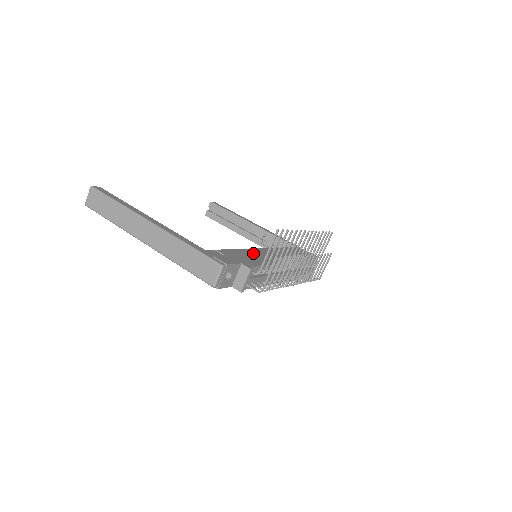
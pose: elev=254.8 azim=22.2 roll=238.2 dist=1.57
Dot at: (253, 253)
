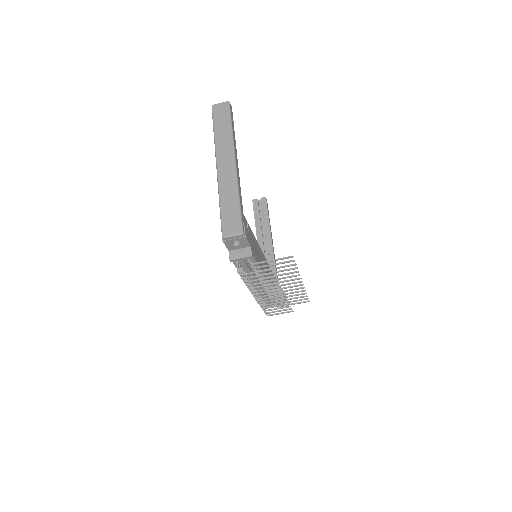
Dot at: occluded
